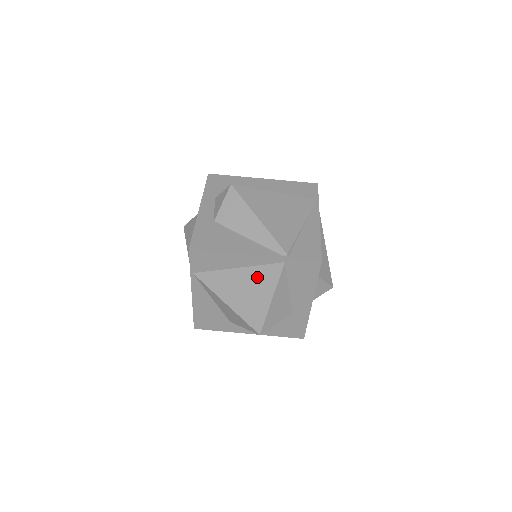
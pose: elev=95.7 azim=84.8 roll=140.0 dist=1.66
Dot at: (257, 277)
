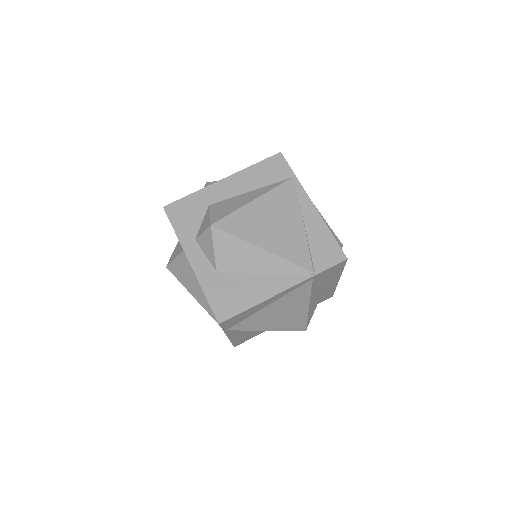
Dot at: (290, 301)
